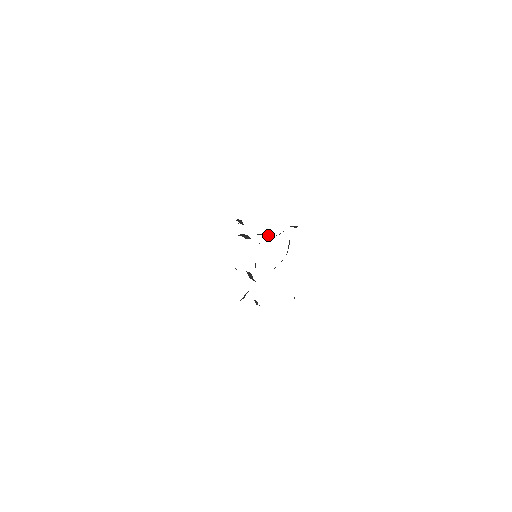
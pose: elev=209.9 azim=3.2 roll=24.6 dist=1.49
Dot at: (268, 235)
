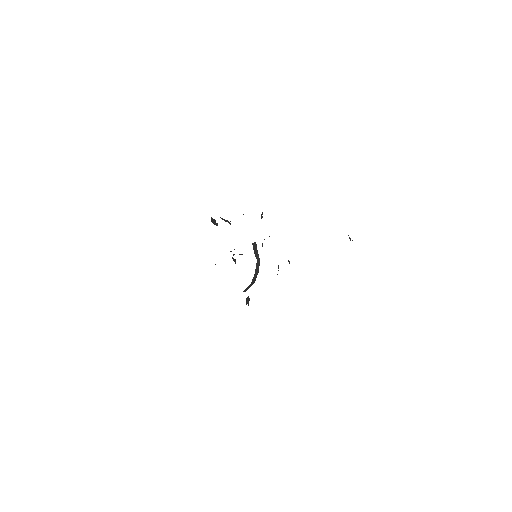
Dot at: (239, 254)
